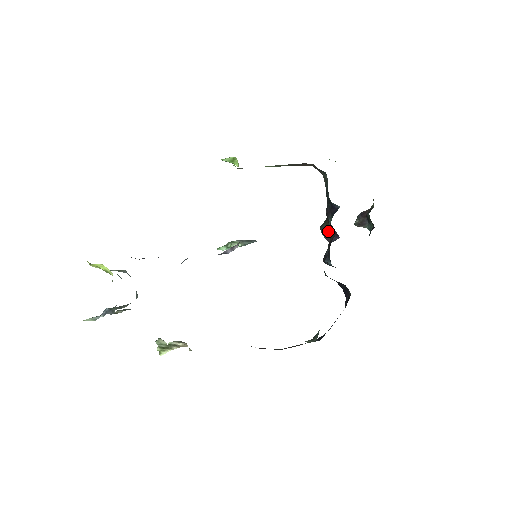
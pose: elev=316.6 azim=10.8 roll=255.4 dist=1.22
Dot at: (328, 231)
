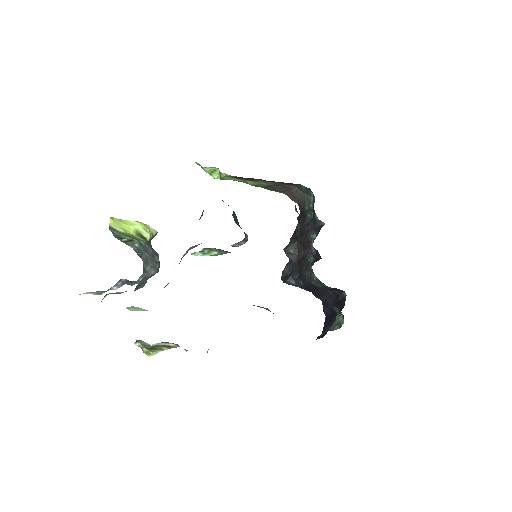
Dot at: (295, 251)
